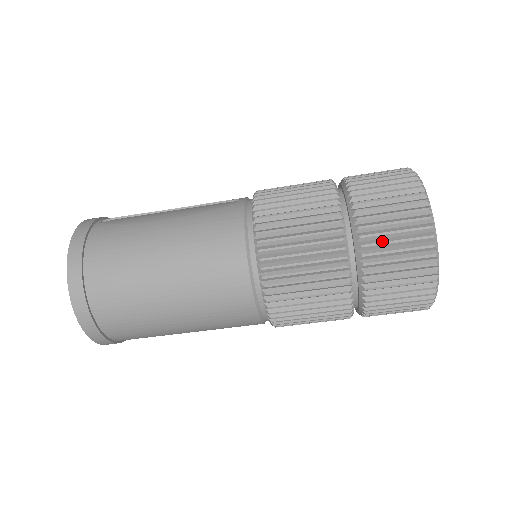
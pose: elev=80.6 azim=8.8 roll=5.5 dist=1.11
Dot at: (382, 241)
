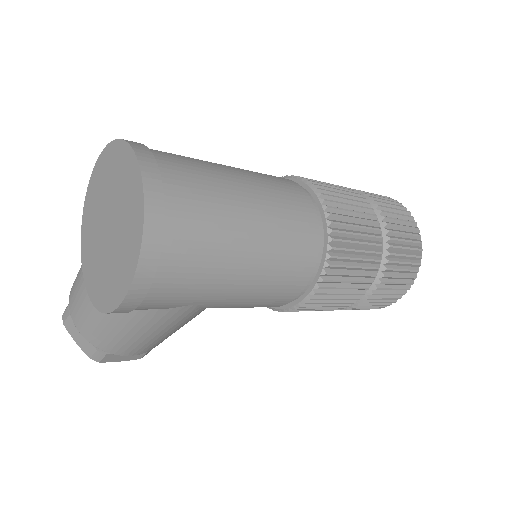
Dot at: (387, 206)
